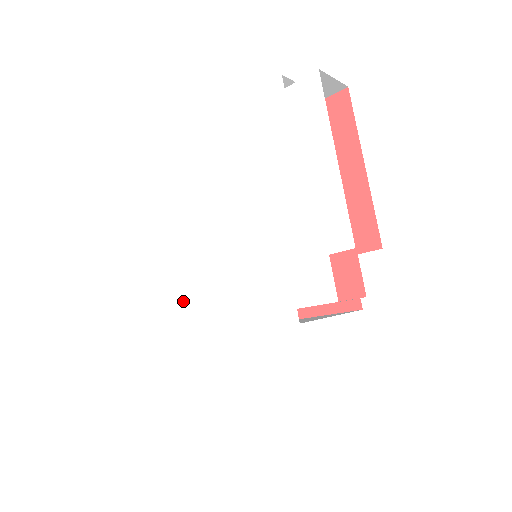
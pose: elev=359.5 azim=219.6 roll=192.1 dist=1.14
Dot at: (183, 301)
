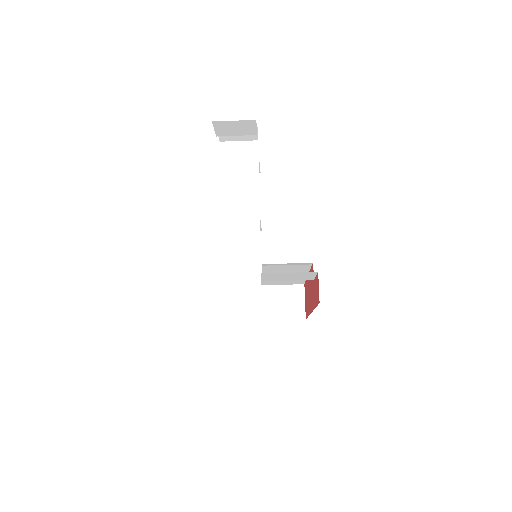
Dot at: occluded
